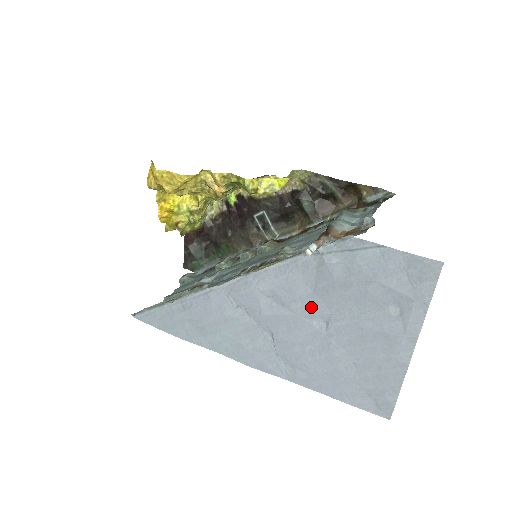
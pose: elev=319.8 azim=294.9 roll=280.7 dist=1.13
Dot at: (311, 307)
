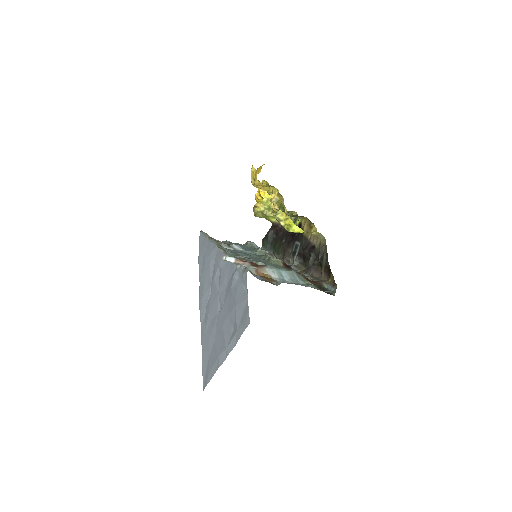
Dot at: (222, 294)
